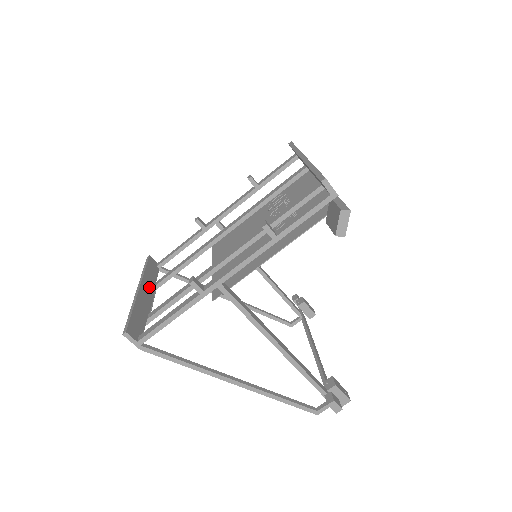
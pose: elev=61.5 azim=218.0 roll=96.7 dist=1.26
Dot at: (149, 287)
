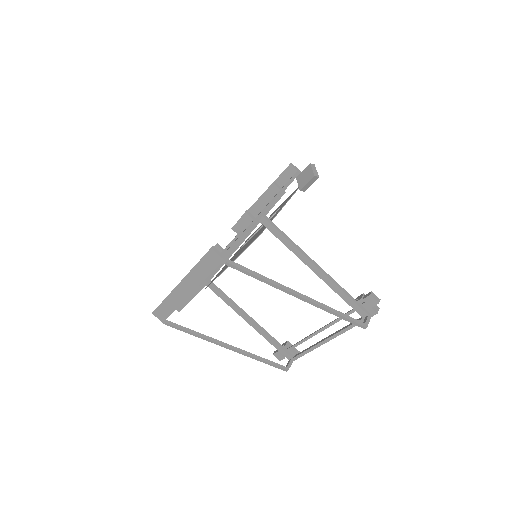
Dot at: (181, 295)
